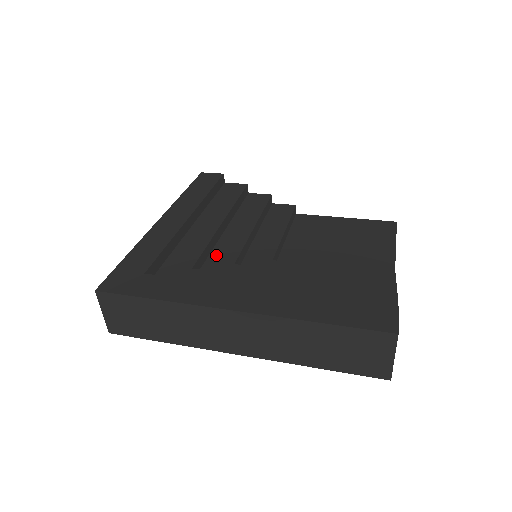
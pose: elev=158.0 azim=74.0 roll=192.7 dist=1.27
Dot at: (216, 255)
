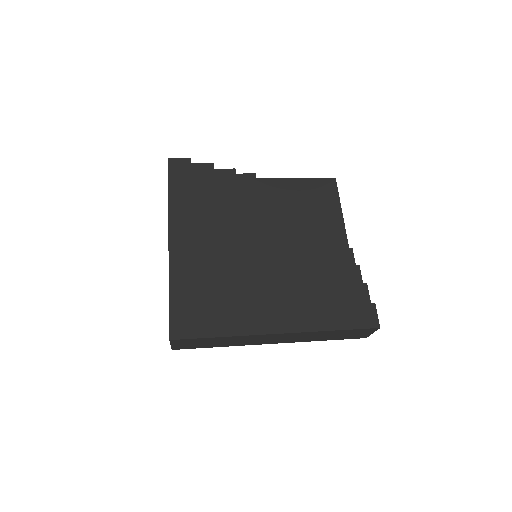
Dot at: (225, 261)
